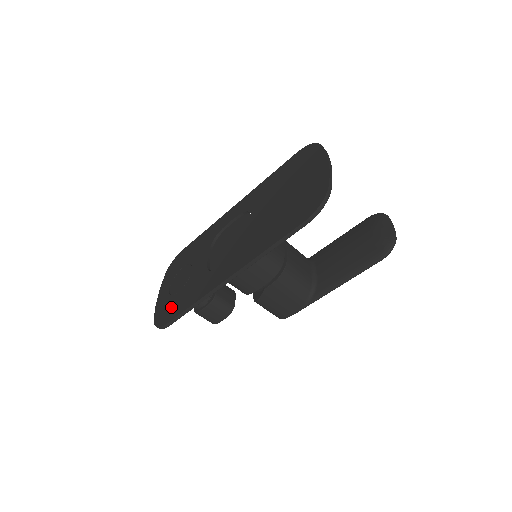
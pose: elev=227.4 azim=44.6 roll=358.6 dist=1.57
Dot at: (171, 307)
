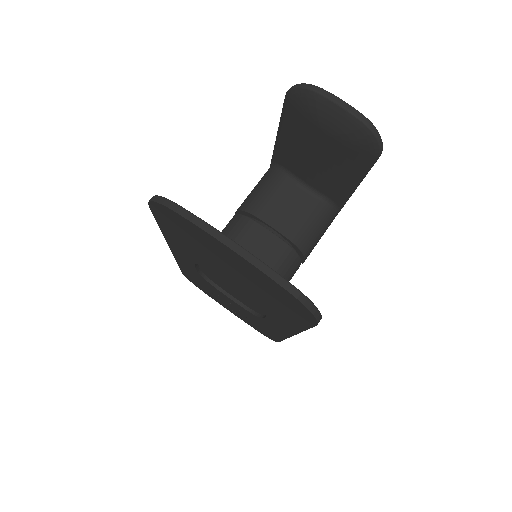
Dot at: occluded
